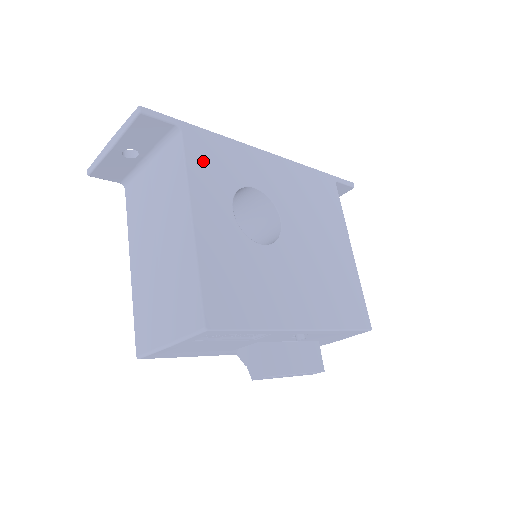
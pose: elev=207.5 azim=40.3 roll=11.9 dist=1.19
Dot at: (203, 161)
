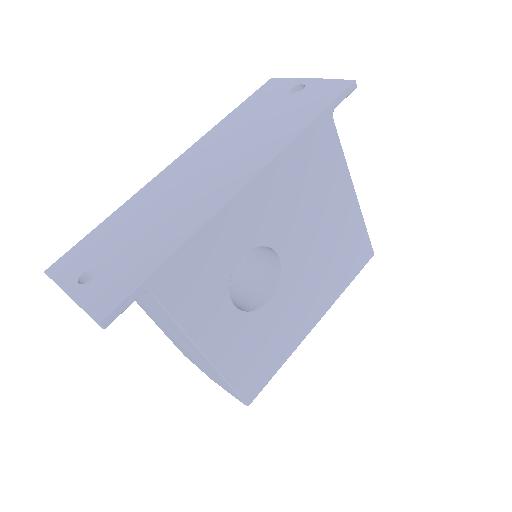
Dot at: (187, 295)
